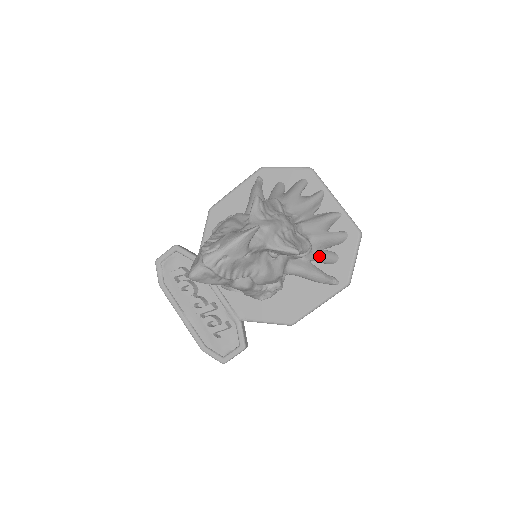
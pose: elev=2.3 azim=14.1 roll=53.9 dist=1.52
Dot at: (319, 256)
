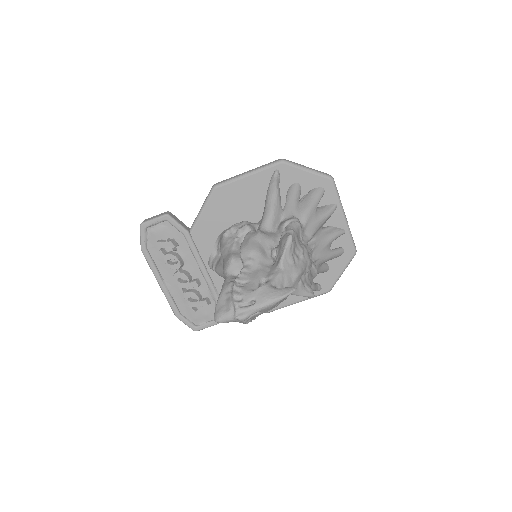
Dot at: occluded
